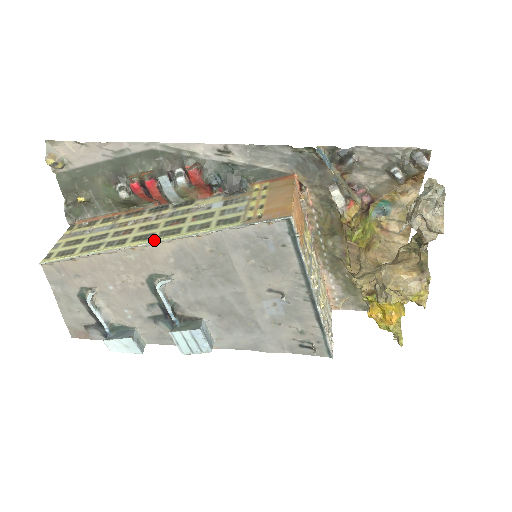
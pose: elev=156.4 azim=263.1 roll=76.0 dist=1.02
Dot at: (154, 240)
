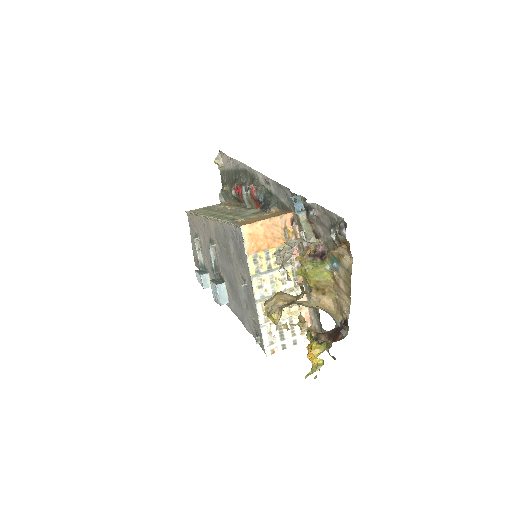
Dot at: (210, 216)
